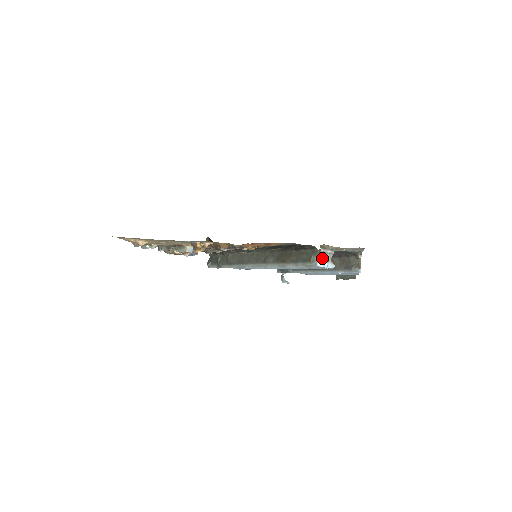
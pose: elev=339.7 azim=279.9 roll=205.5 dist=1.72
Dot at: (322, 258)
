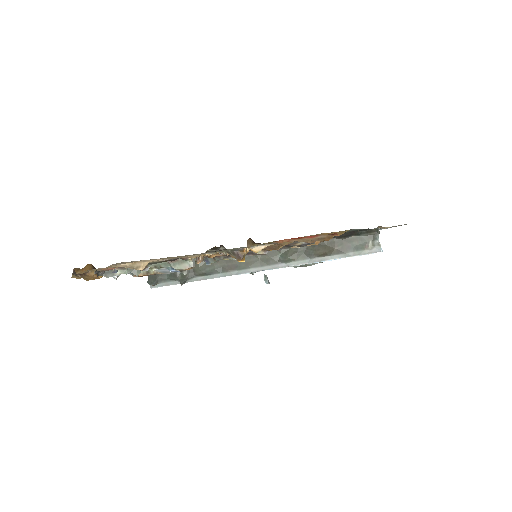
Dot at: (378, 242)
